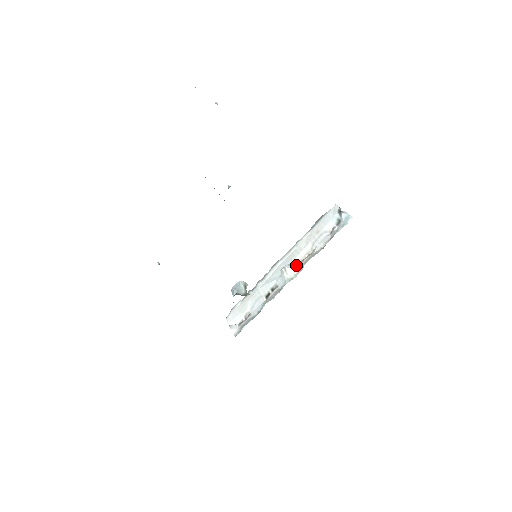
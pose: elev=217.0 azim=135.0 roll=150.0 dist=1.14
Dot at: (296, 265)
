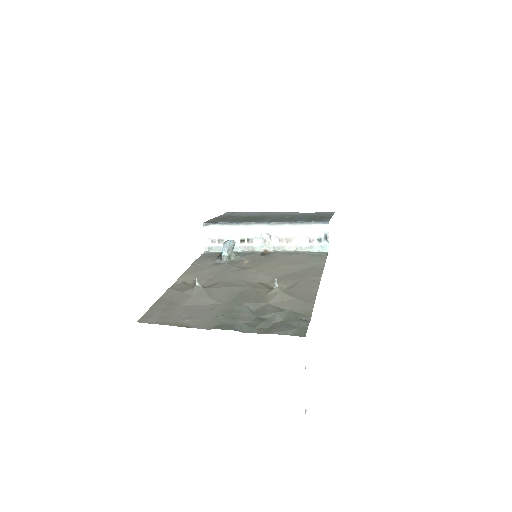
Dot at: (274, 241)
